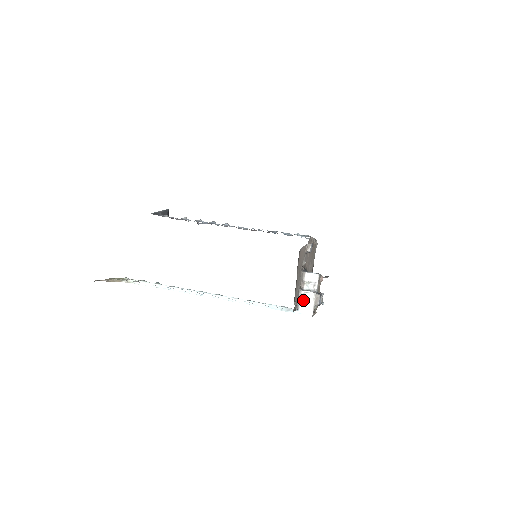
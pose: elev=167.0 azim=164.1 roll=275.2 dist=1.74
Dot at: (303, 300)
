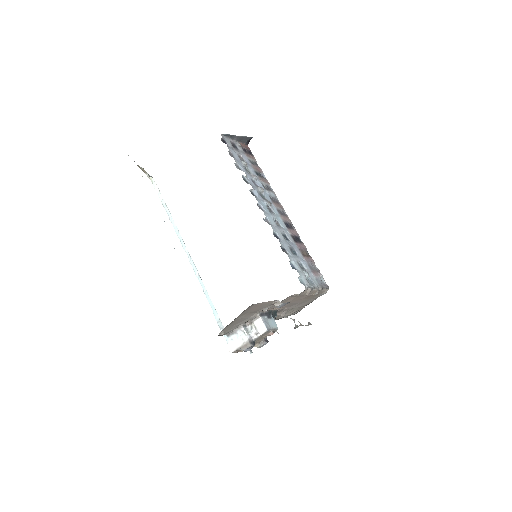
Dot at: (237, 334)
